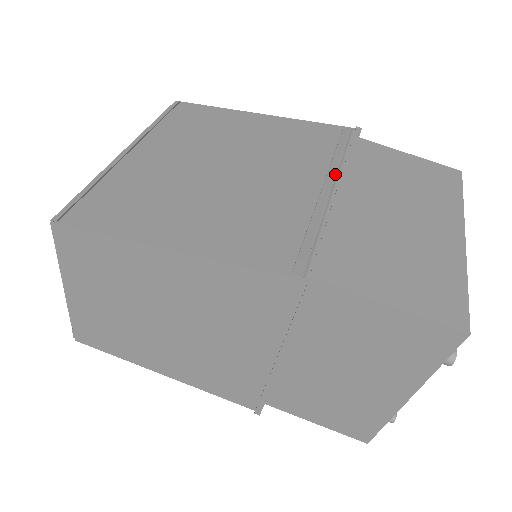
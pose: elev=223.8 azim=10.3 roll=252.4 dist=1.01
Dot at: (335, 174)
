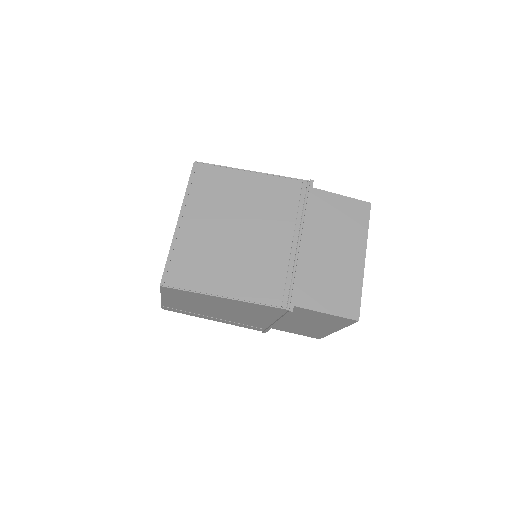
Dot at: (299, 230)
